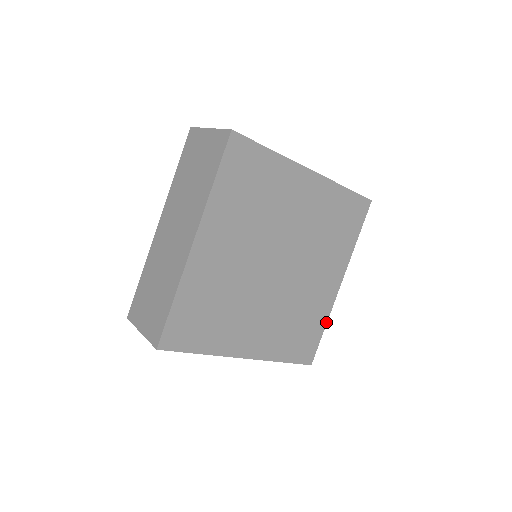
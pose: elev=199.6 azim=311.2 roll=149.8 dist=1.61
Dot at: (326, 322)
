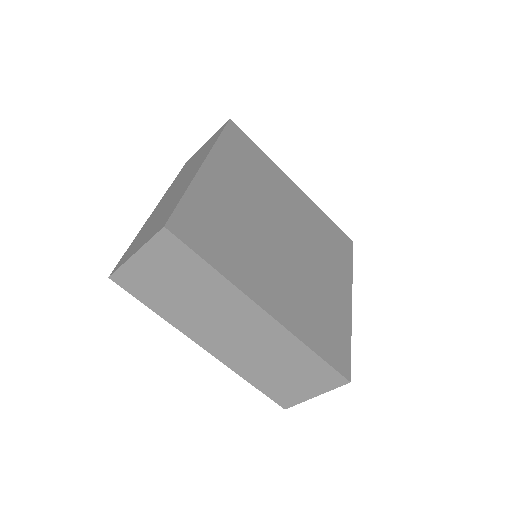
Dot at: (350, 334)
